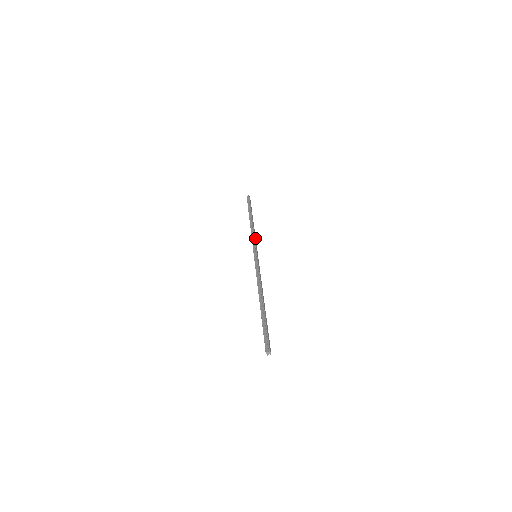
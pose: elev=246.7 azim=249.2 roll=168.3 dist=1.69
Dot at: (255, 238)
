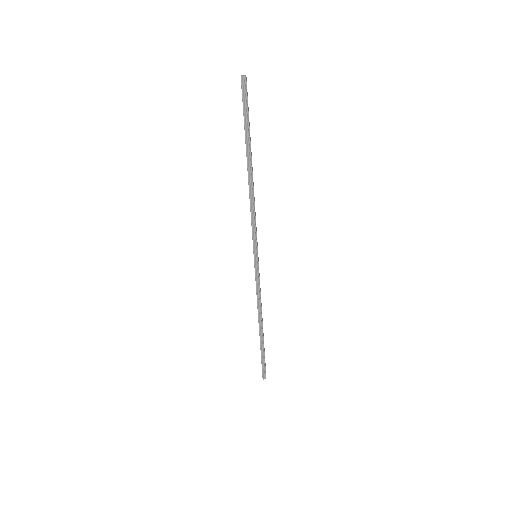
Dot at: (255, 217)
